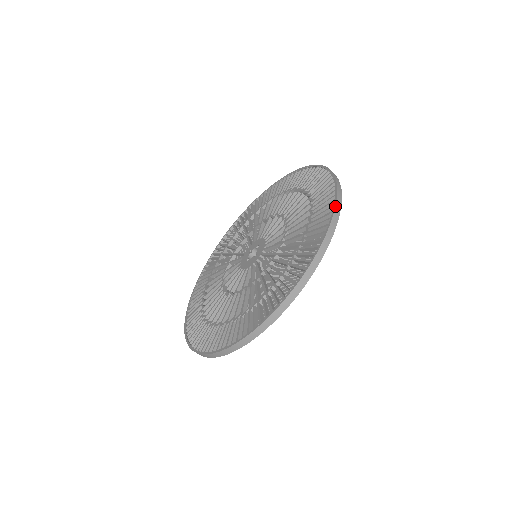
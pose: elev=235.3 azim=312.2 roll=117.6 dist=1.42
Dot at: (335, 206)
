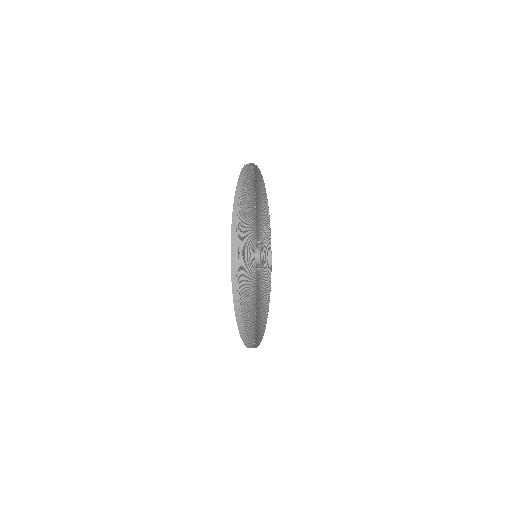
Dot at: occluded
